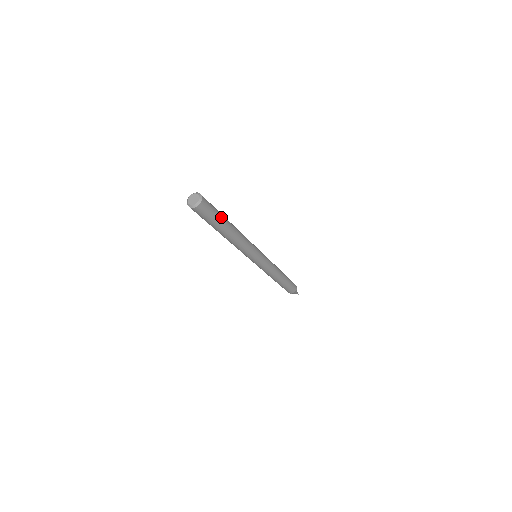
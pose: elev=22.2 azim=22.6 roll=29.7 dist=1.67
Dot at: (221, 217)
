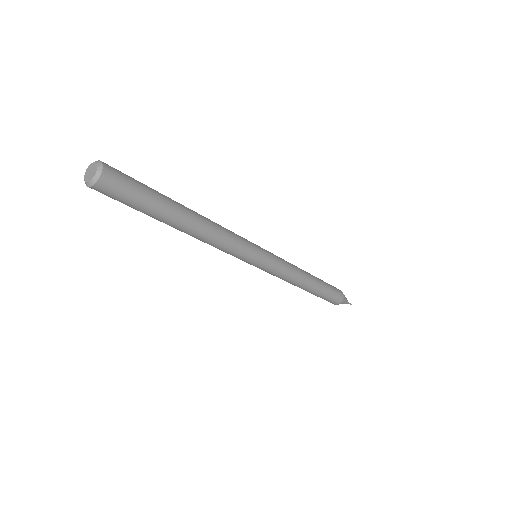
Dot at: (157, 193)
